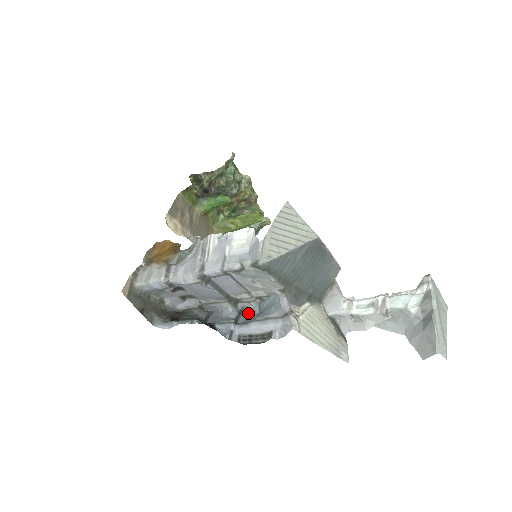
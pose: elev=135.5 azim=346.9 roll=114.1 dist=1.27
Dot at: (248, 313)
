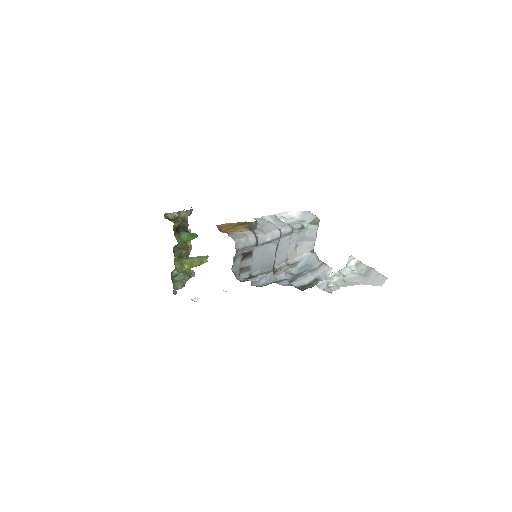
Dot at: occluded
